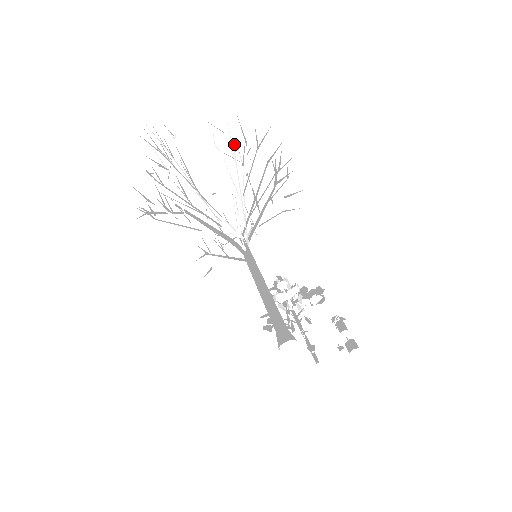
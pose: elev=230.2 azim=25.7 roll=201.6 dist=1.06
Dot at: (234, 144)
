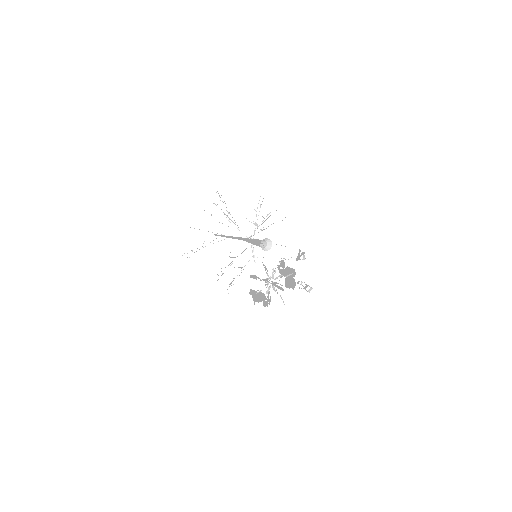
Dot at: occluded
